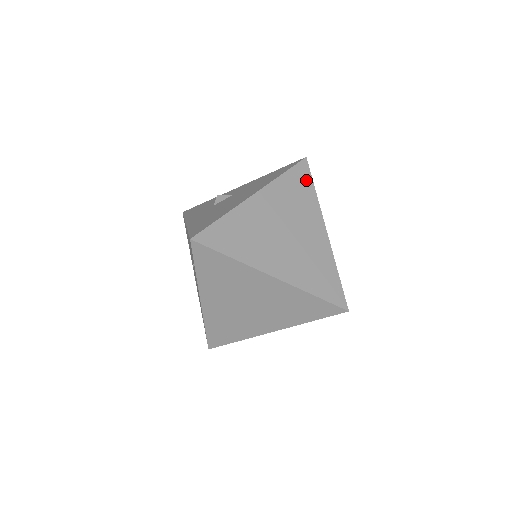
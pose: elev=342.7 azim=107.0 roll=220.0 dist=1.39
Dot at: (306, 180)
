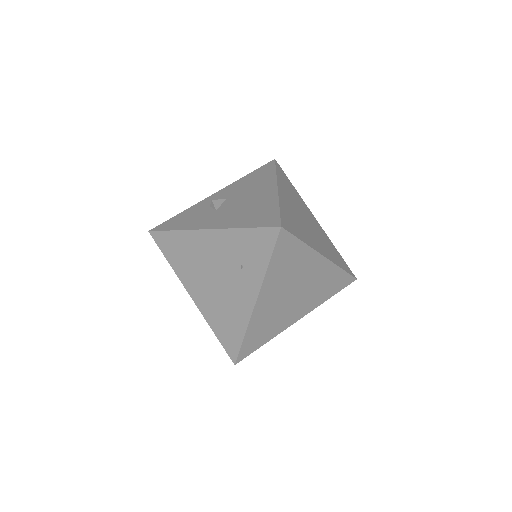
Dot at: (286, 178)
